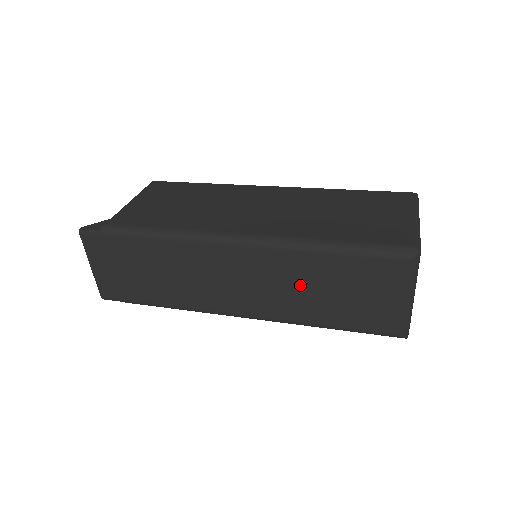
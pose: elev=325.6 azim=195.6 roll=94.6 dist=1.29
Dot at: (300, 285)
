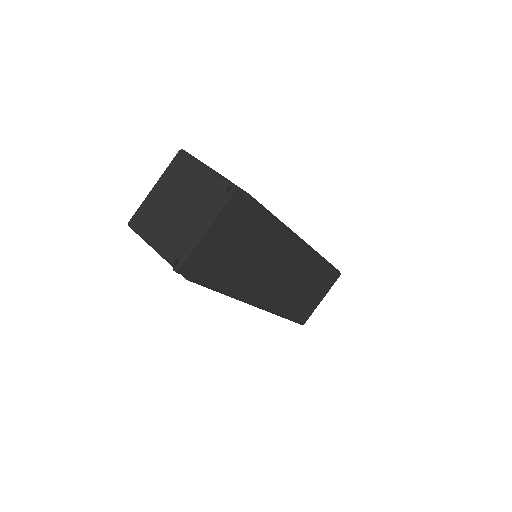
Dot at: (302, 284)
